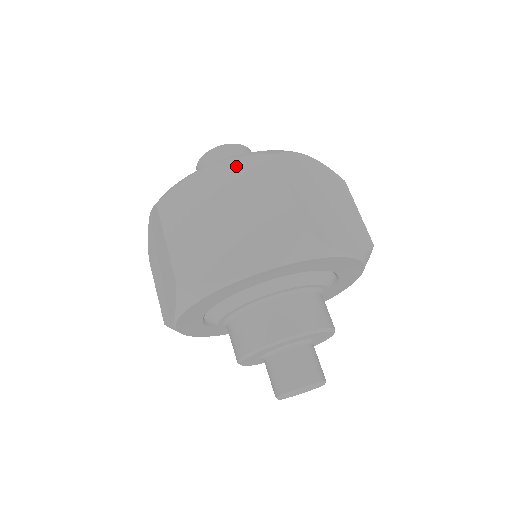
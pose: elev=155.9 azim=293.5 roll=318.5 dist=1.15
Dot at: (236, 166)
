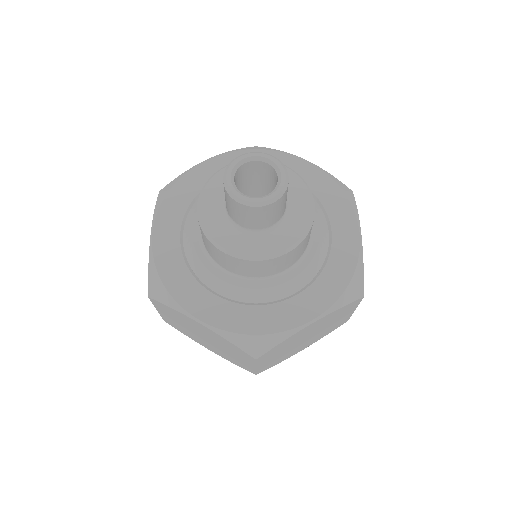
Dot at: occluded
